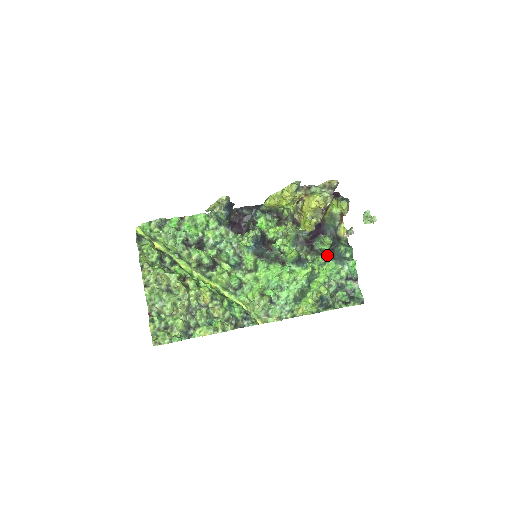
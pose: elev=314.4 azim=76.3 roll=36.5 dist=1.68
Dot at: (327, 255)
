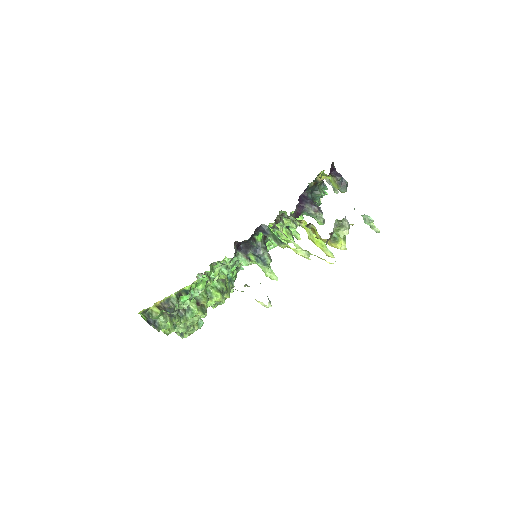
Dot at: occluded
